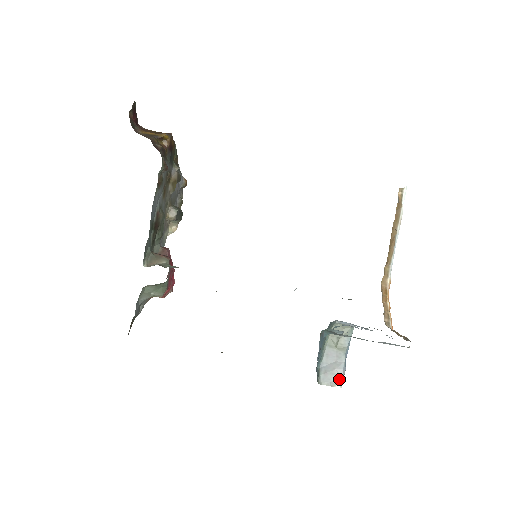
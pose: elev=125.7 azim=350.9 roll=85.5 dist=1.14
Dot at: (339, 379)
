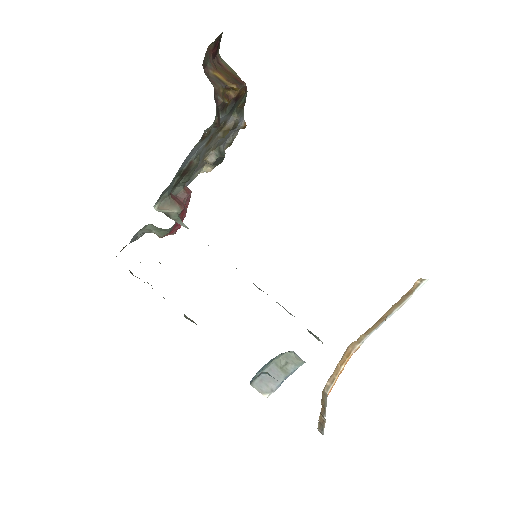
Dot at: (269, 391)
